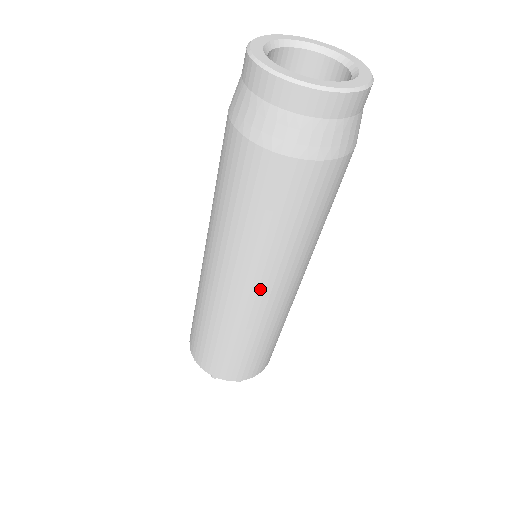
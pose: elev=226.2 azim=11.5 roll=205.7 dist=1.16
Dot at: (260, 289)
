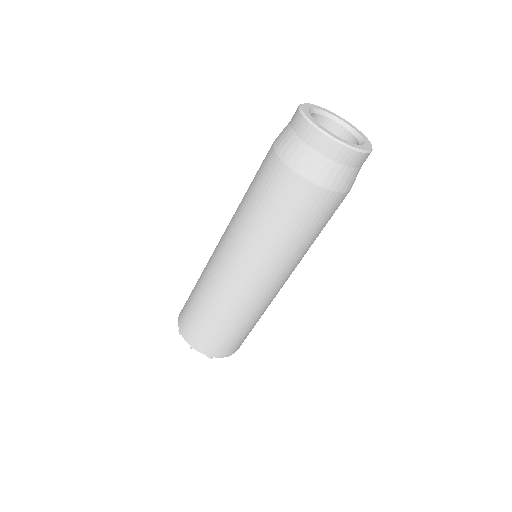
Dot at: (278, 280)
